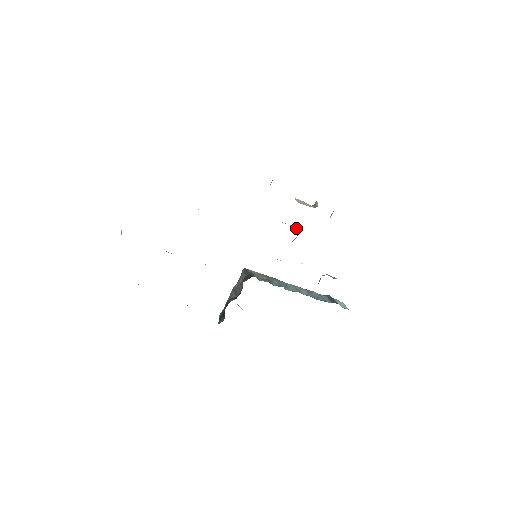
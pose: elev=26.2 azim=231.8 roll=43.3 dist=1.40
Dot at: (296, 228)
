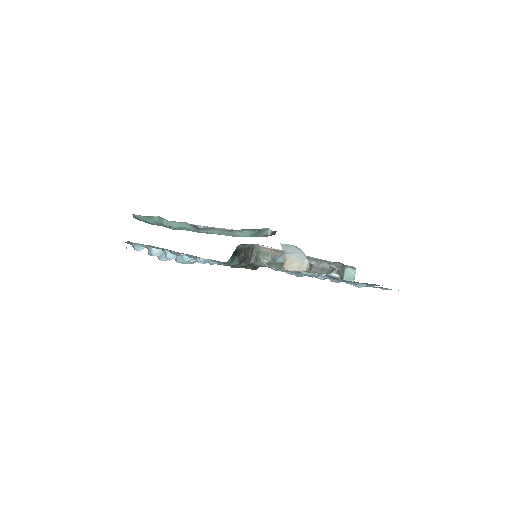
Dot at: occluded
